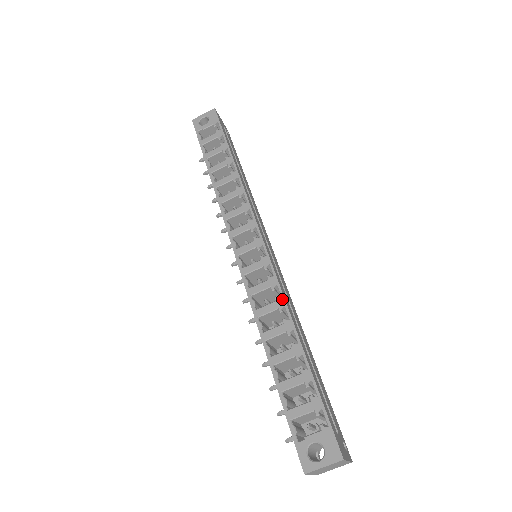
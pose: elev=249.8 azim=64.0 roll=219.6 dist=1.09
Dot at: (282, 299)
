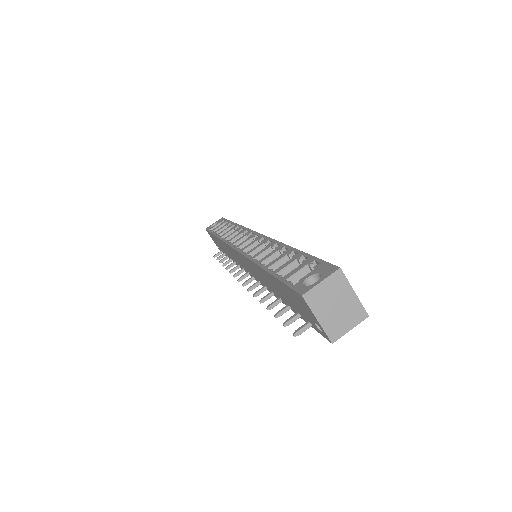
Dot at: (274, 241)
